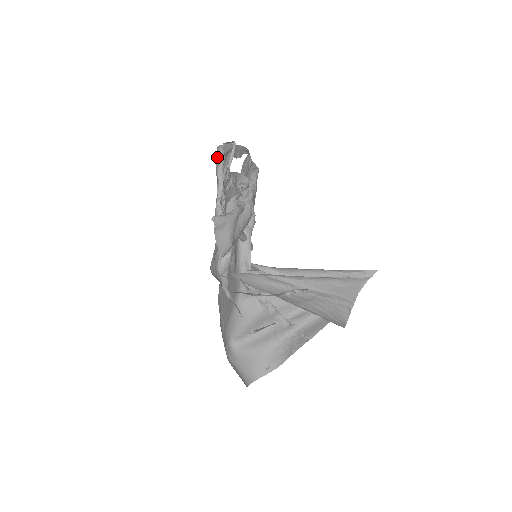
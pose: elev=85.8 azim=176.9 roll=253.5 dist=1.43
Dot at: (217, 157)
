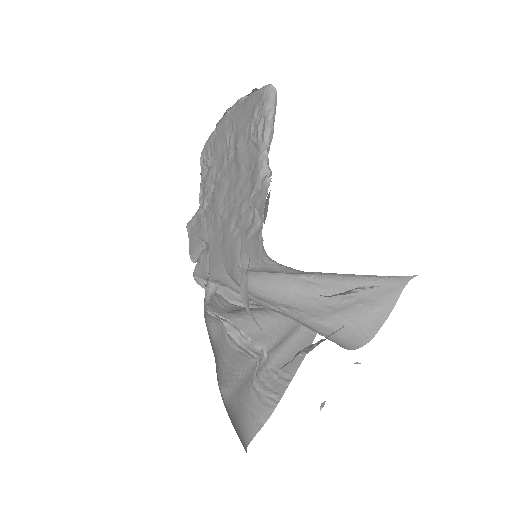
Dot at: (266, 99)
